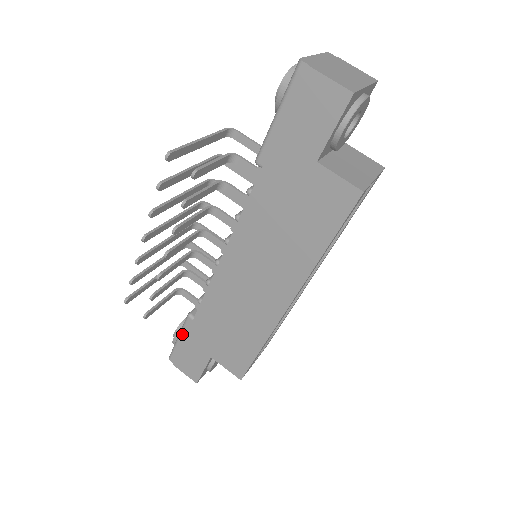
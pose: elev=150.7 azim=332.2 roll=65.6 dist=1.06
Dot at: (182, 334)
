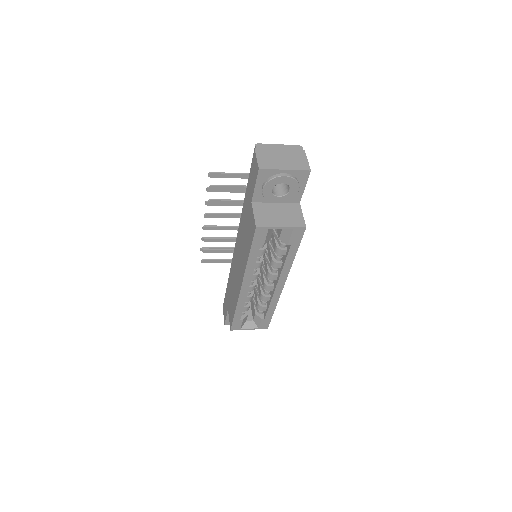
Dot at: occluded
